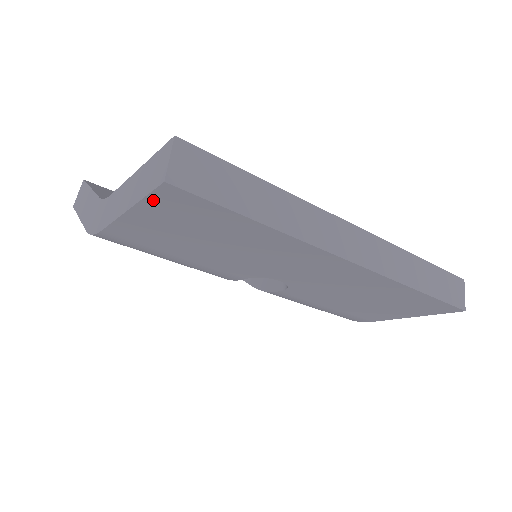
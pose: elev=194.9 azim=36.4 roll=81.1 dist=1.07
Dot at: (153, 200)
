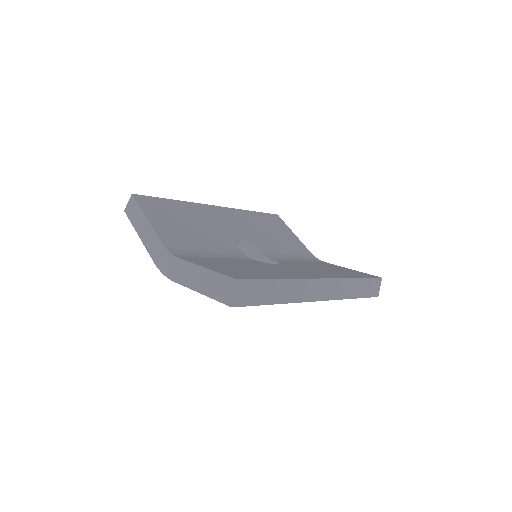
Dot at: occluded
